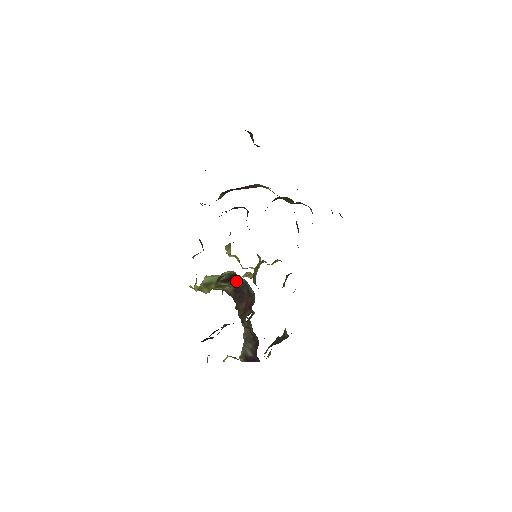
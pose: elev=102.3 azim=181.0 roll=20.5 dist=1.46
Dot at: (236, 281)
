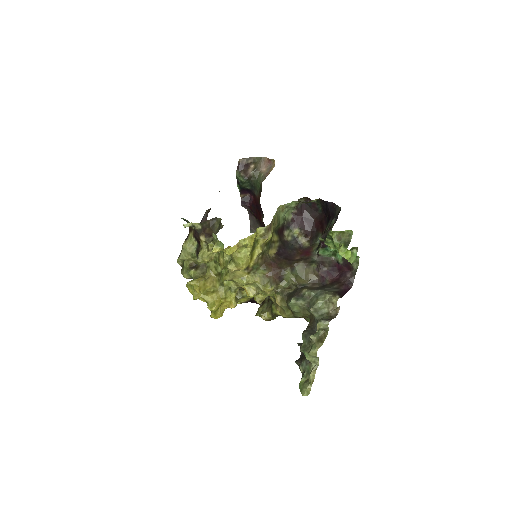
Dot at: (281, 238)
